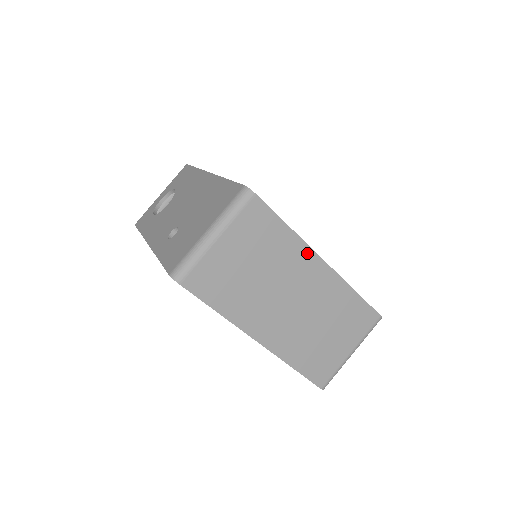
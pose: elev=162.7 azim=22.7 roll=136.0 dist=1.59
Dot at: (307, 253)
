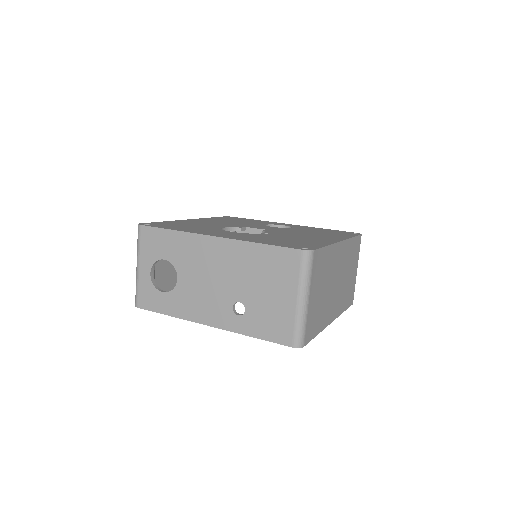
Dot at: (336, 248)
